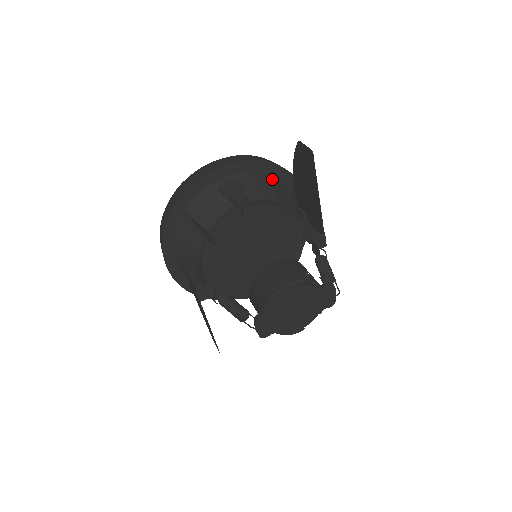
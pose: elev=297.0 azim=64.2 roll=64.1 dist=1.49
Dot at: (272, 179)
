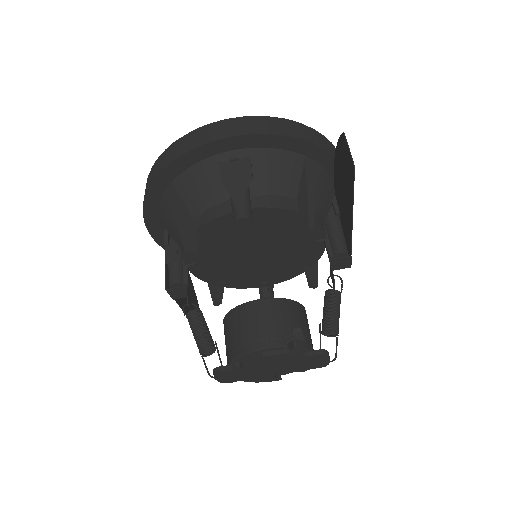
Dot at: (301, 161)
